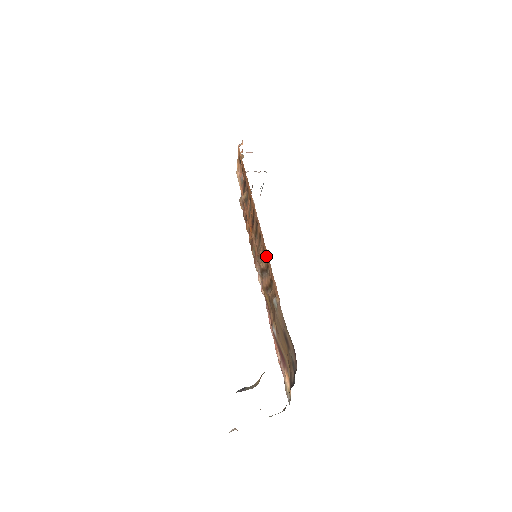
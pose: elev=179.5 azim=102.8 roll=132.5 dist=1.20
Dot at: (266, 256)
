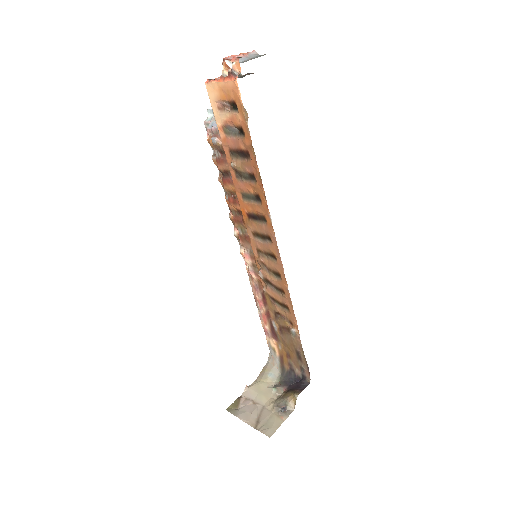
Dot at: (285, 288)
